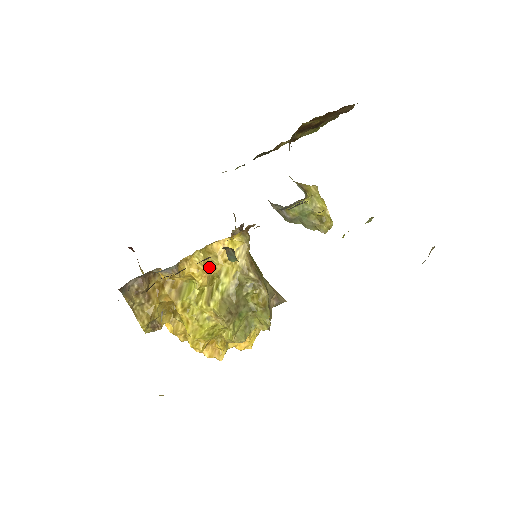
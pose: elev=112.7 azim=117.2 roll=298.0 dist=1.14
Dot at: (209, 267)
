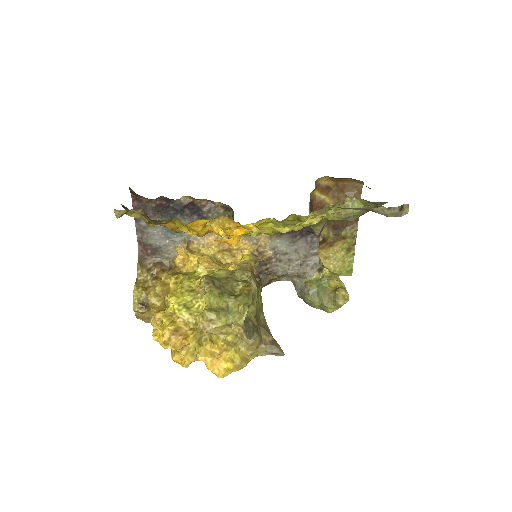
Dot at: (215, 263)
